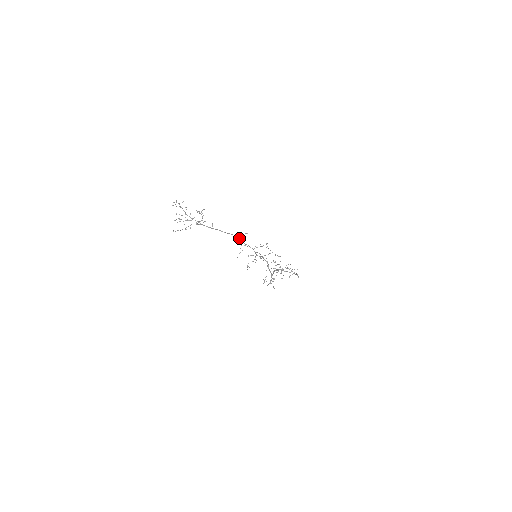
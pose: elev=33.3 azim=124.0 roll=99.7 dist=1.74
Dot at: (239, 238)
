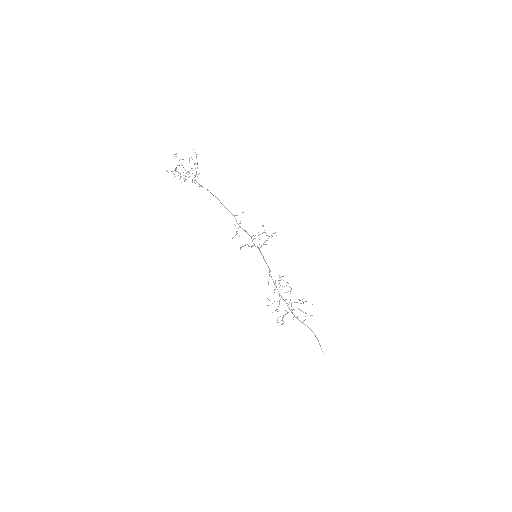
Dot at: occluded
